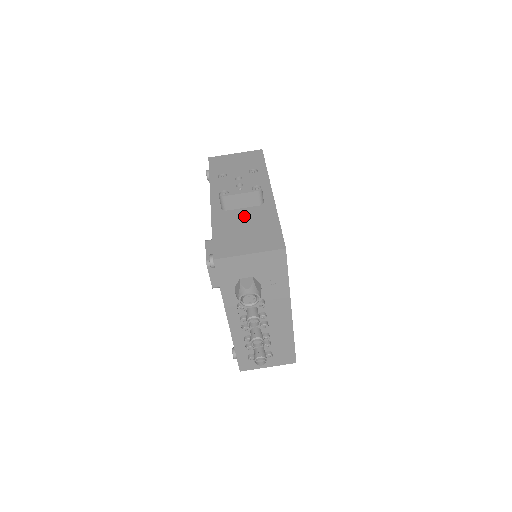
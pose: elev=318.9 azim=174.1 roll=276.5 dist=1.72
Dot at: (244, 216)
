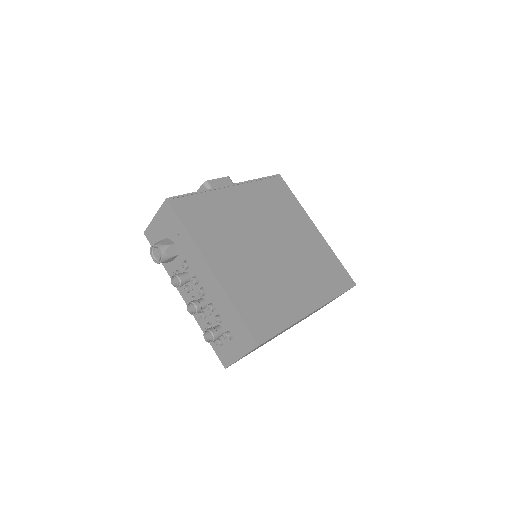
Dot at: occluded
